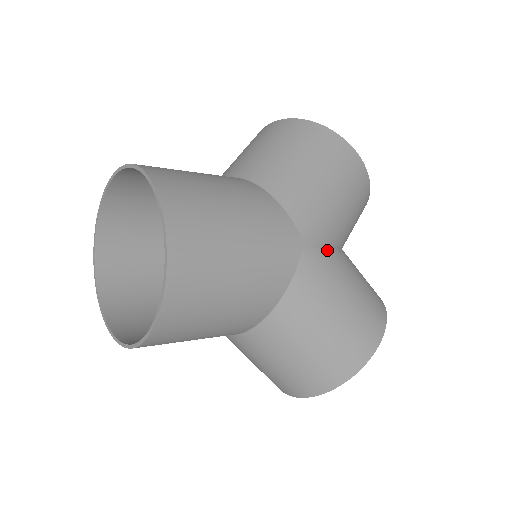
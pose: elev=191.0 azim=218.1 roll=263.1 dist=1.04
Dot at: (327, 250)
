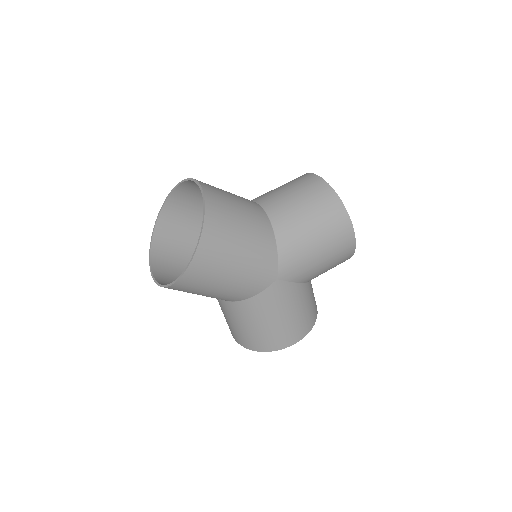
Dot at: (291, 286)
